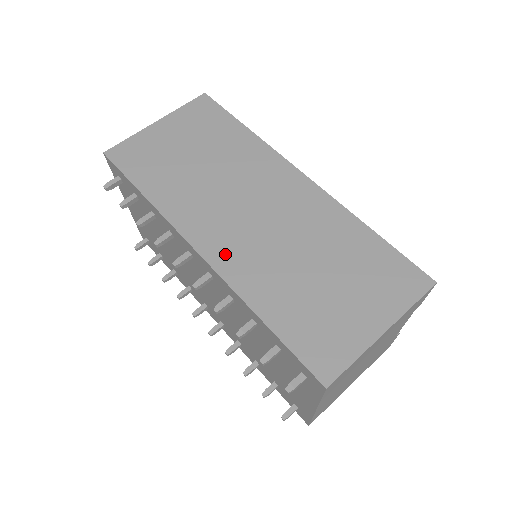
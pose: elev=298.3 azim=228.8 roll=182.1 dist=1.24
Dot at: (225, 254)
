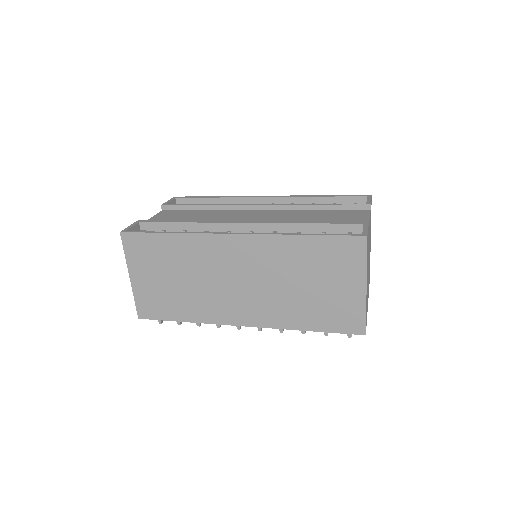
Dot at: (256, 316)
